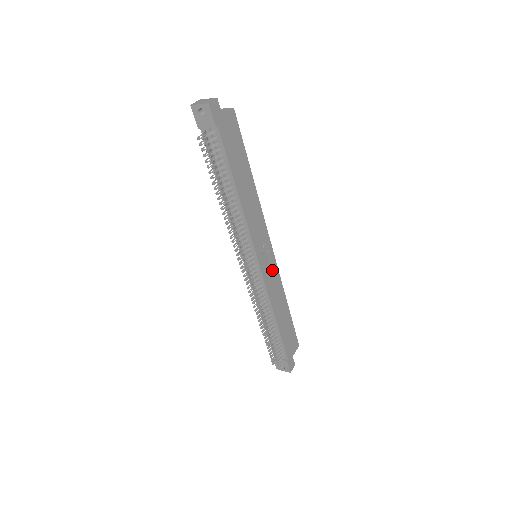
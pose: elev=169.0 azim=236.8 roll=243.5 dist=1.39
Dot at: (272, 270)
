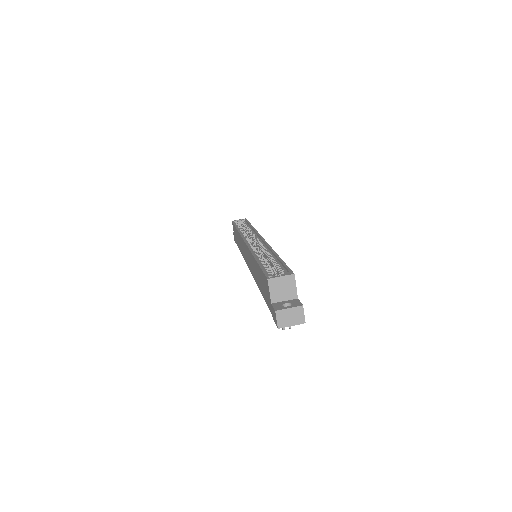
Dot at: occluded
